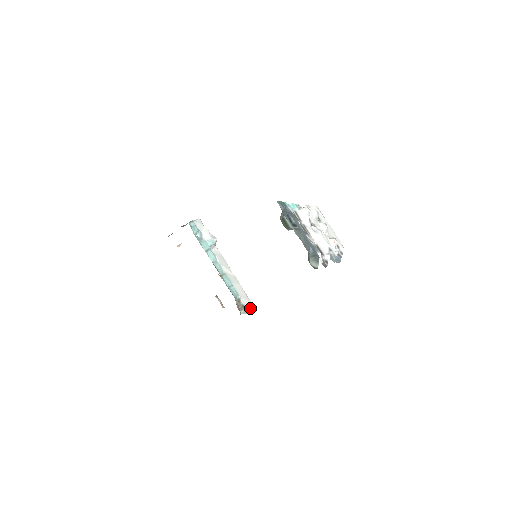
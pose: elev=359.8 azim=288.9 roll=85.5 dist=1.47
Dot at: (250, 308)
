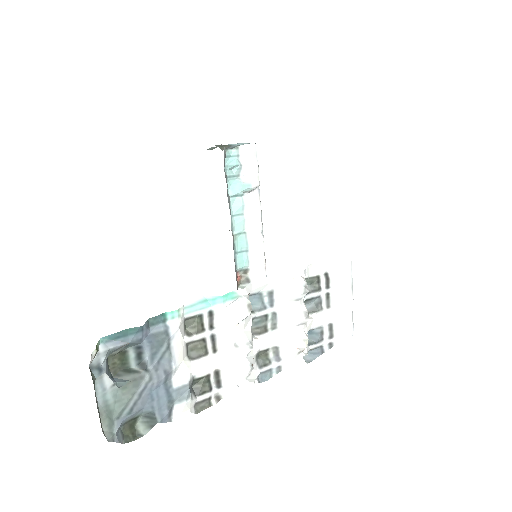
Dot at: occluded
